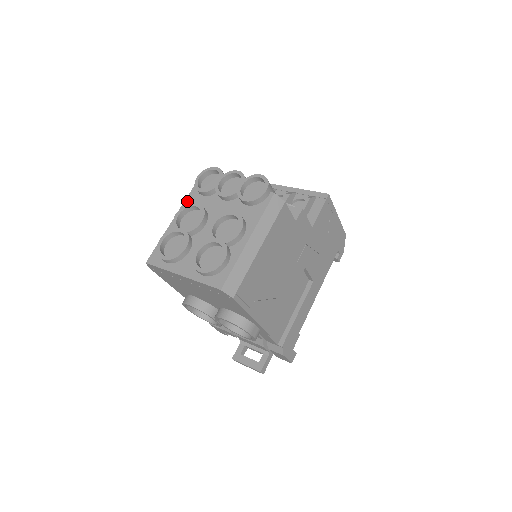
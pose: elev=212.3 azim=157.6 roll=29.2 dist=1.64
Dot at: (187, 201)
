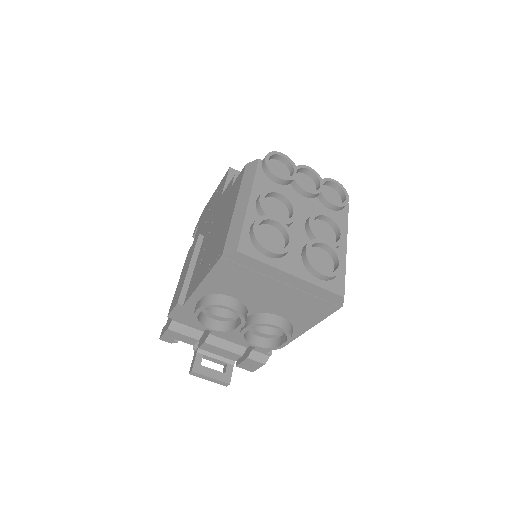
Dot at: (257, 183)
